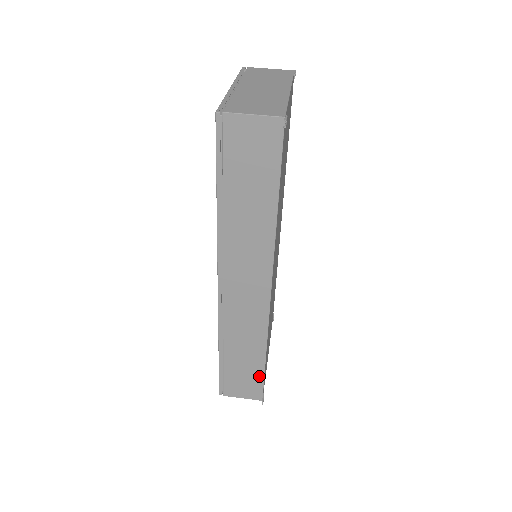
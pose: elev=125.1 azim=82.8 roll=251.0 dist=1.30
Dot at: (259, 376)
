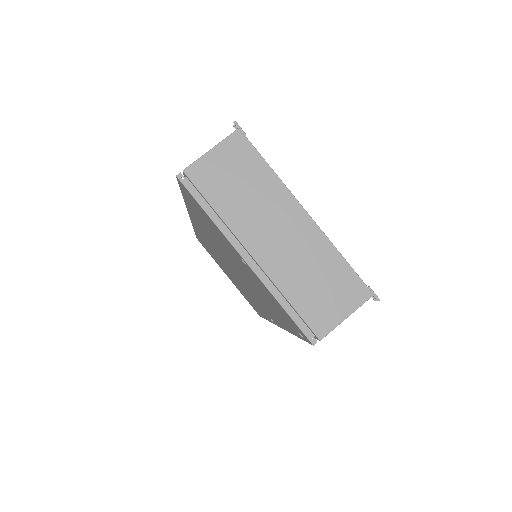
Dot at: occluded
